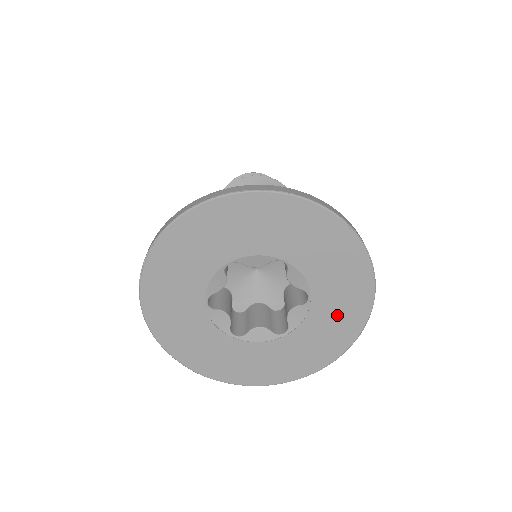
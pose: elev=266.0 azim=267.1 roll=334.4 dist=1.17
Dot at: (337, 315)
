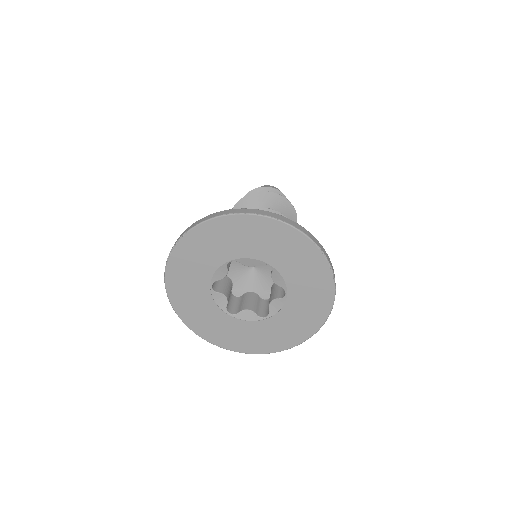
Dot at: (305, 310)
